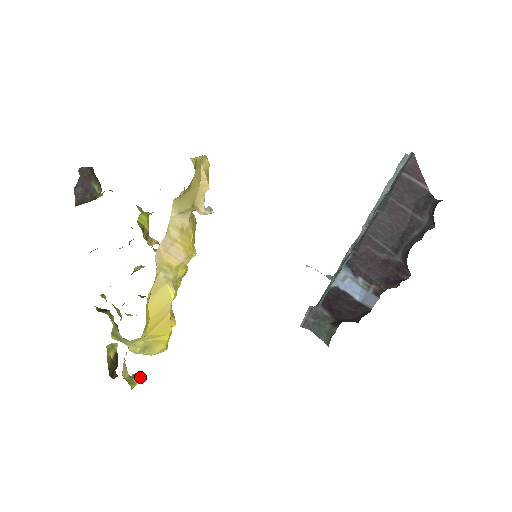
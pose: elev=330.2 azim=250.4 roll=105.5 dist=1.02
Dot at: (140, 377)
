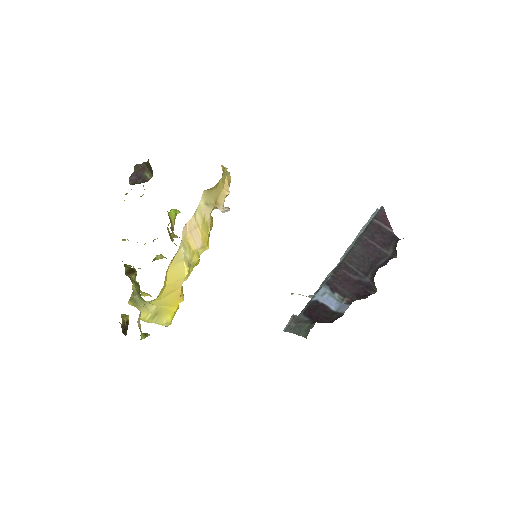
Dot at: (147, 336)
